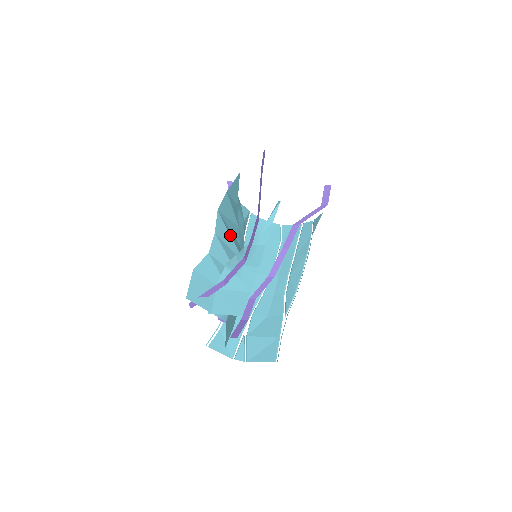
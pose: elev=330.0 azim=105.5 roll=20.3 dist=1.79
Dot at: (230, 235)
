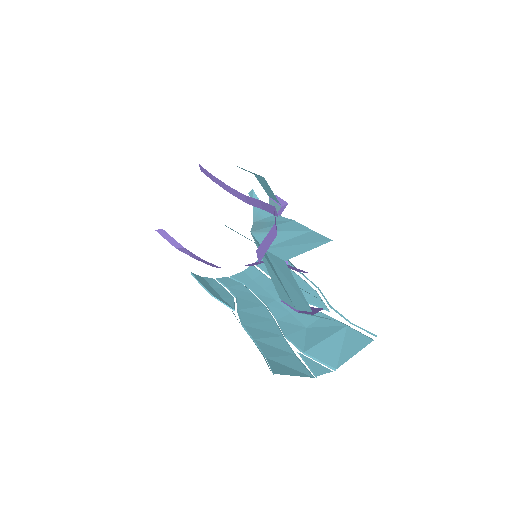
Dot at: occluded
